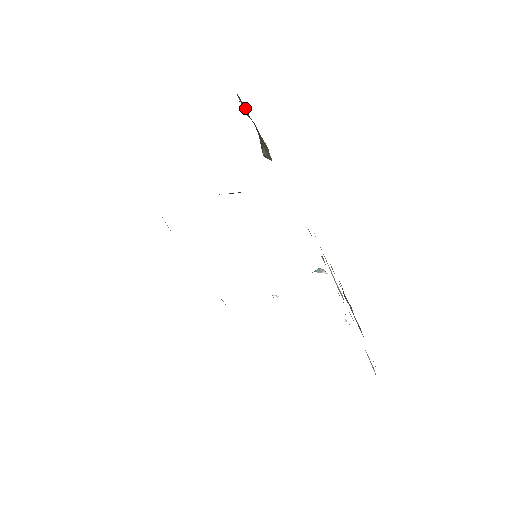
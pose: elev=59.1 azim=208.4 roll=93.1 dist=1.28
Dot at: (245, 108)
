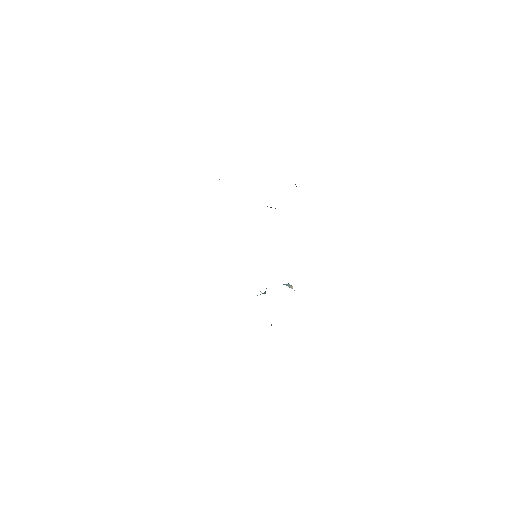
Dot at: occluded
